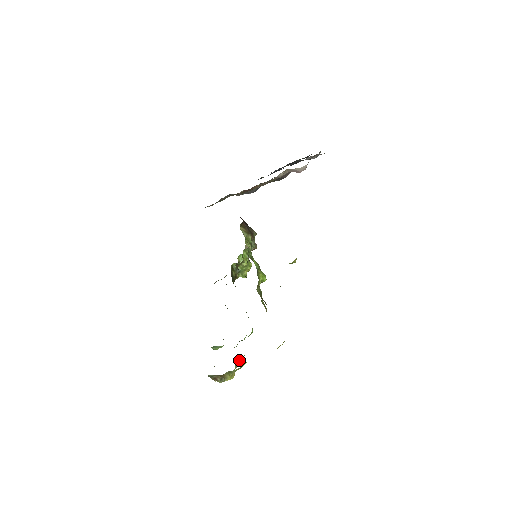
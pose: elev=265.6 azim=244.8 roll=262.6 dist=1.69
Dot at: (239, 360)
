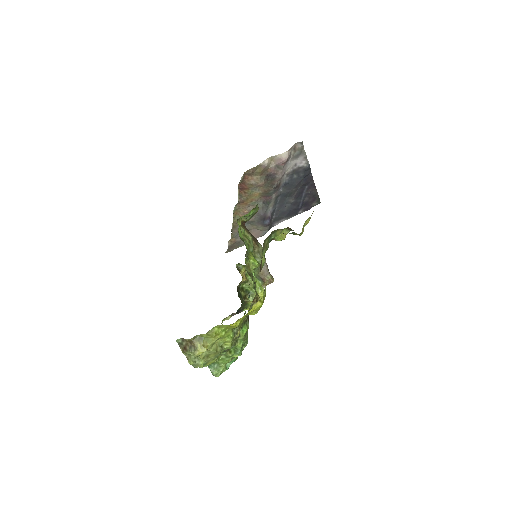
Dot at: (222, 348)
